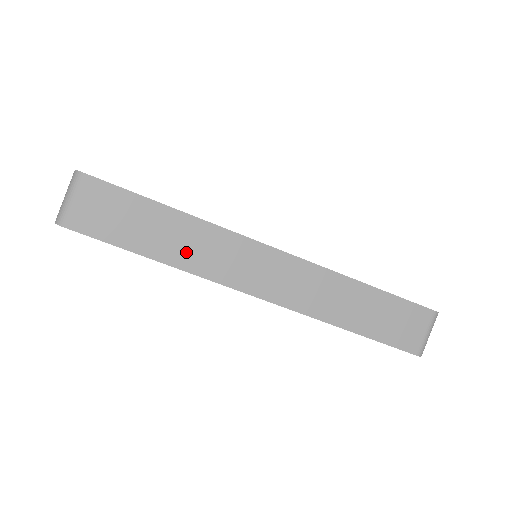
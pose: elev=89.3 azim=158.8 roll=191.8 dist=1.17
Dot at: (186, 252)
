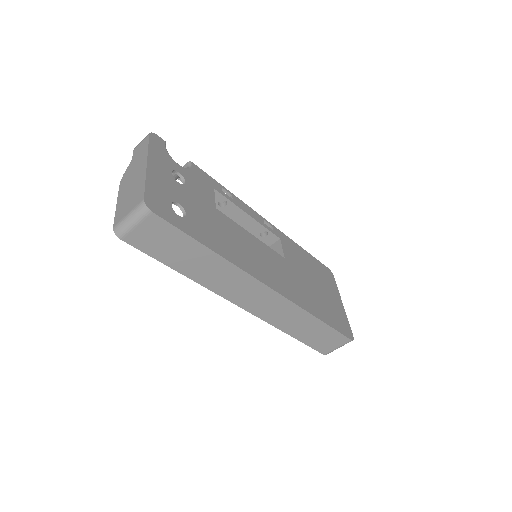
Dot at: (207, 275)
